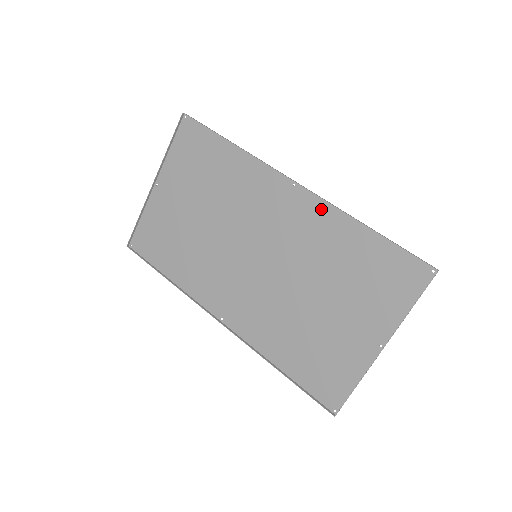
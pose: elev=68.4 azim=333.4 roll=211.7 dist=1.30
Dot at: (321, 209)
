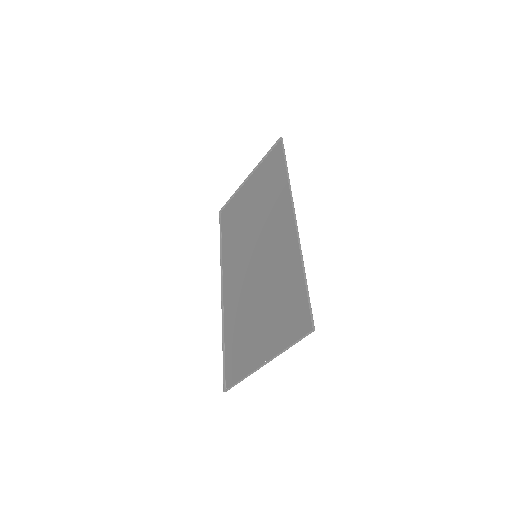
Dot at: (295, 244)
